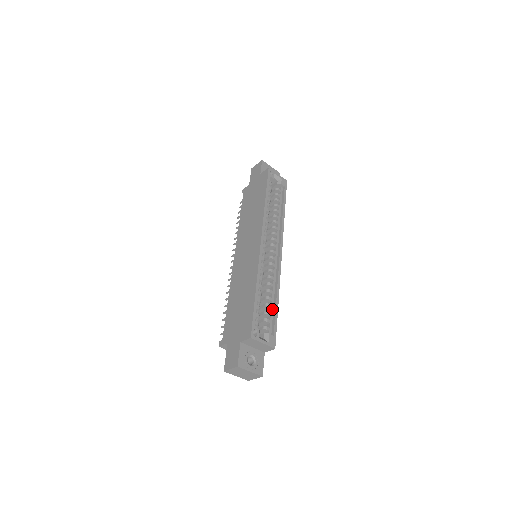
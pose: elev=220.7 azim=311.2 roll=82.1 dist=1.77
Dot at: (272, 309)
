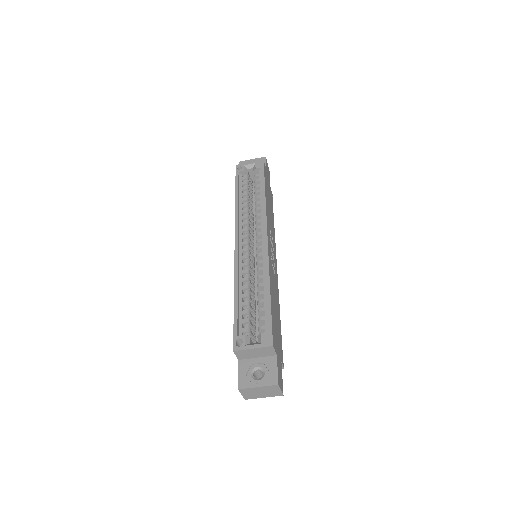
Dot at: (266, 303)
